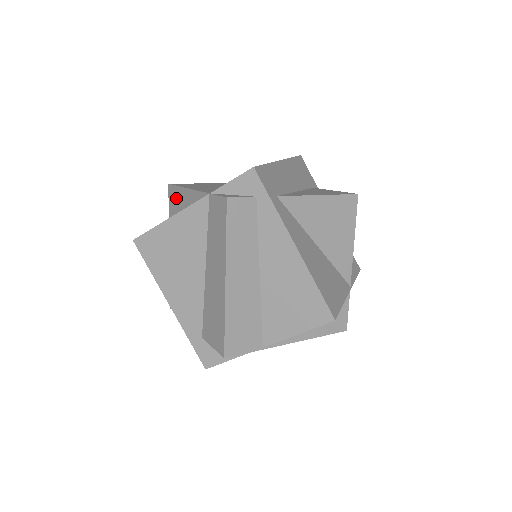
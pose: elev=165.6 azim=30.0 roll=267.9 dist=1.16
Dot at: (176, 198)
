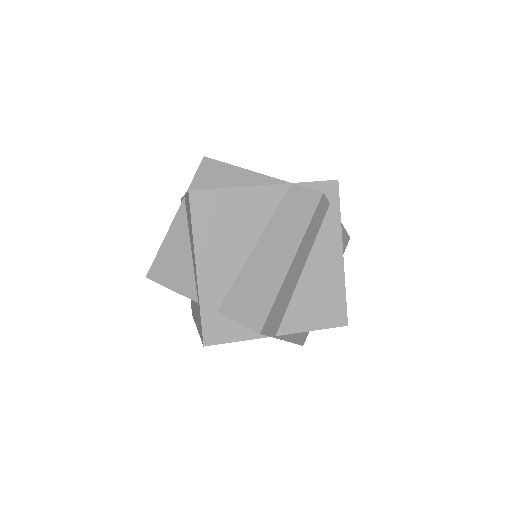
Dot at: (217, 172)
